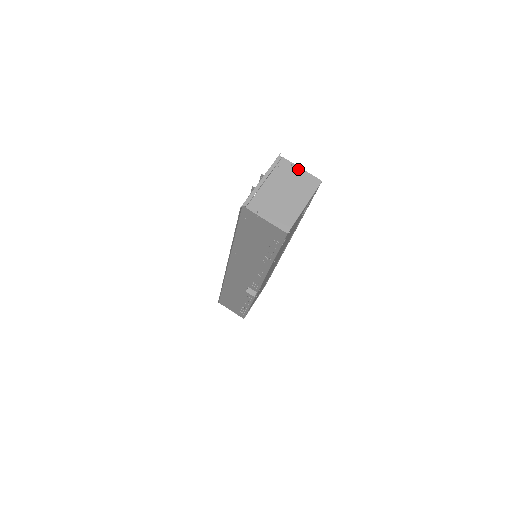
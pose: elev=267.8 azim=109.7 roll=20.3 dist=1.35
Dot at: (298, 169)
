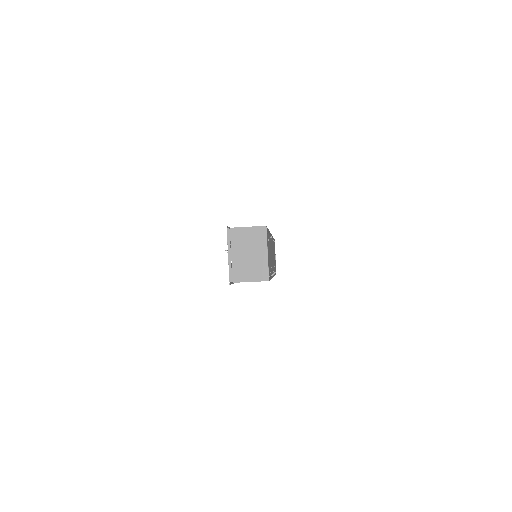
Dot at: (245, 229)
